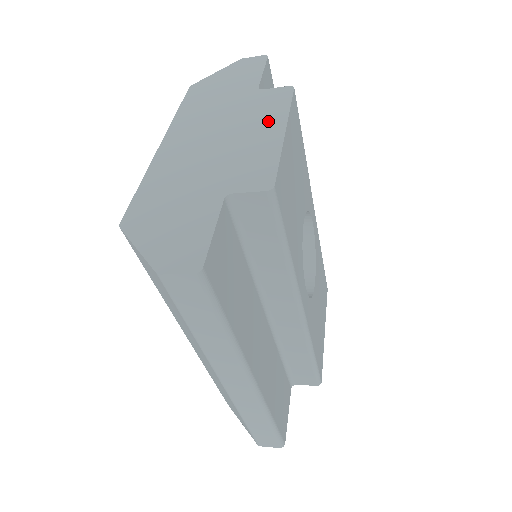
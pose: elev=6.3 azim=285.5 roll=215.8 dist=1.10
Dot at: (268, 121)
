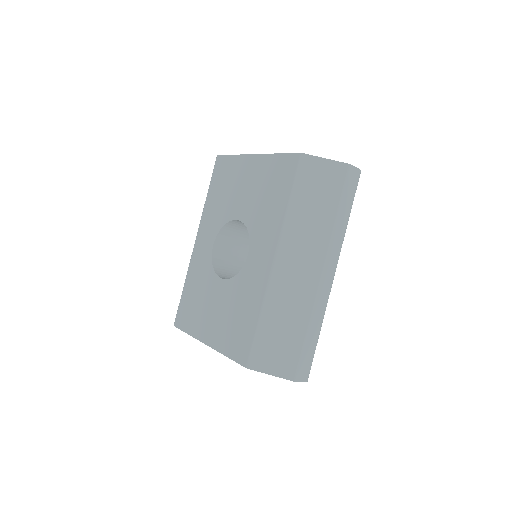
Dot at: occluded
